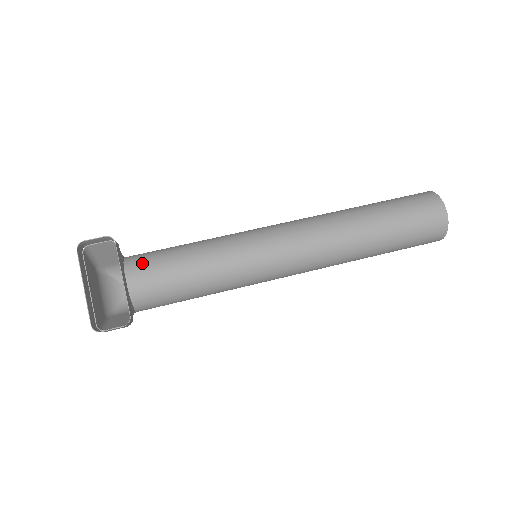
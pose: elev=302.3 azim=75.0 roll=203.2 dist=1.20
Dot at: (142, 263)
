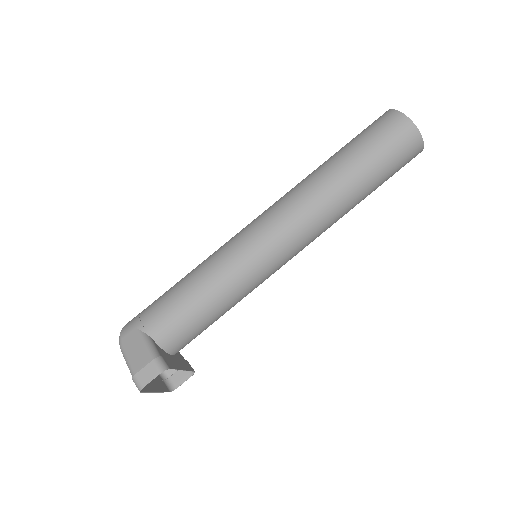
Dot at: (178, 340)
